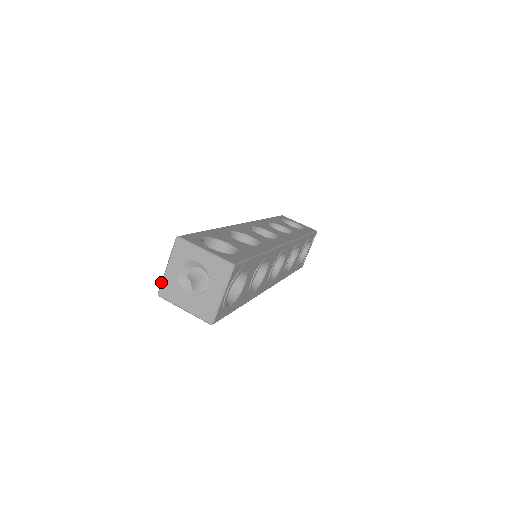
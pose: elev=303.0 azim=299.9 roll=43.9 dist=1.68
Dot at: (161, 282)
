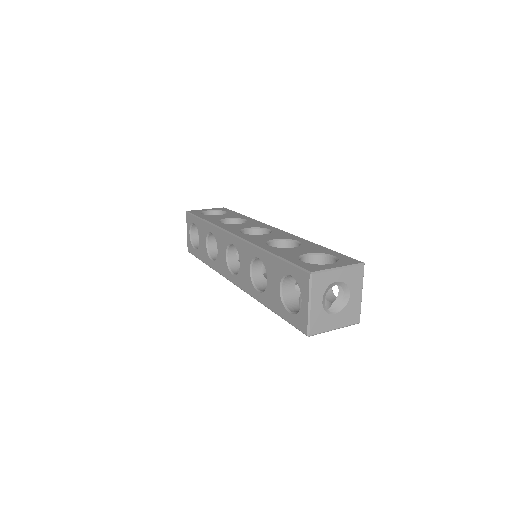
Dot at: (308, 323)
